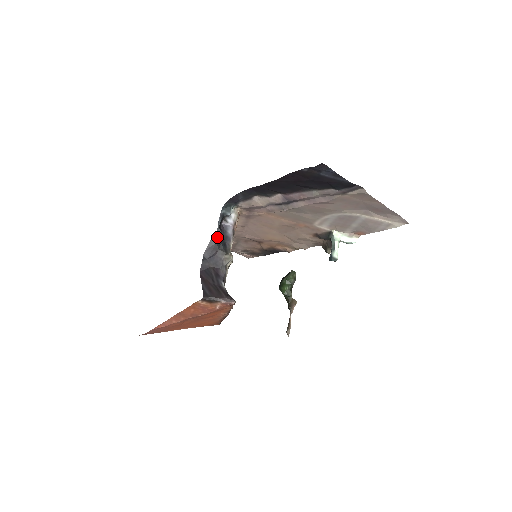
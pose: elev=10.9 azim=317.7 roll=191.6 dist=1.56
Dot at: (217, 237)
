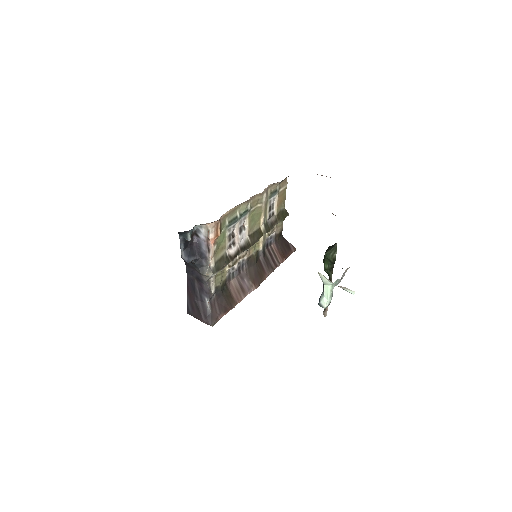
Dot at: (185, 261)
